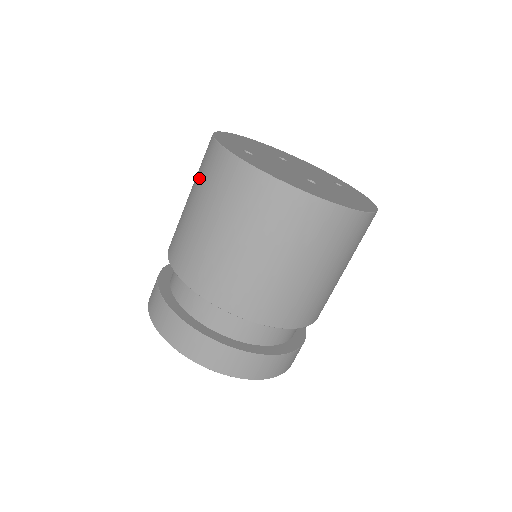
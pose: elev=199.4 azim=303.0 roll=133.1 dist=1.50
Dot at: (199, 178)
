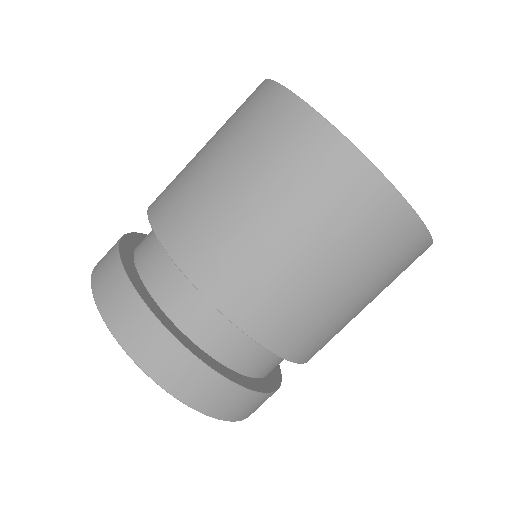
Dot at: (232, 123)
